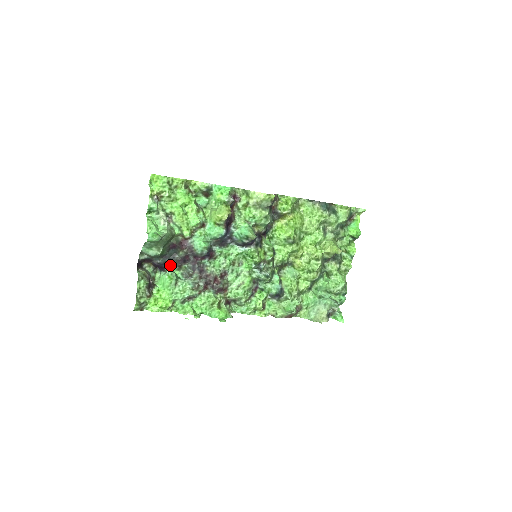
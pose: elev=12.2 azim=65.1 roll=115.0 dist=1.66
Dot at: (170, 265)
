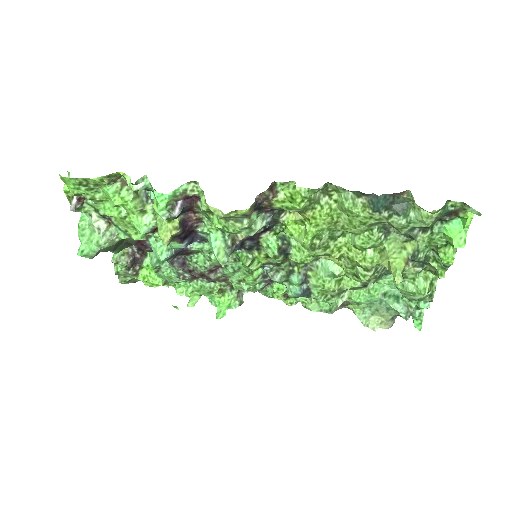
Dot at: occluded
